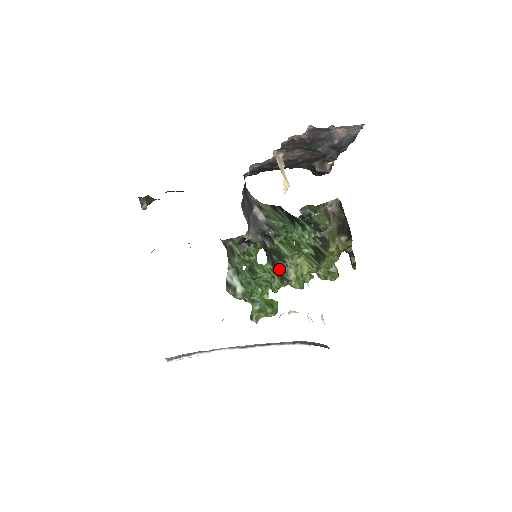
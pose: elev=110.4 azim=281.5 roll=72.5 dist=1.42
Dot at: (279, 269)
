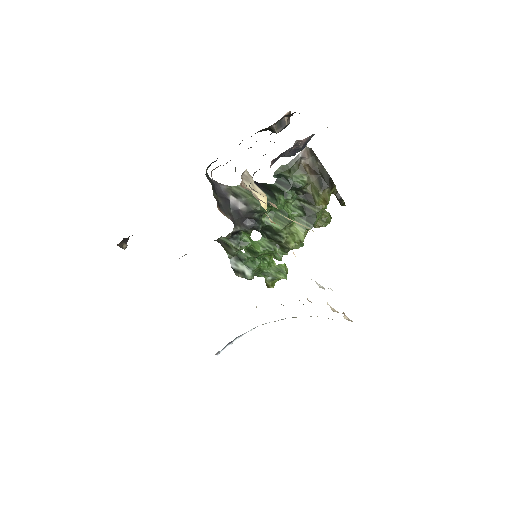
Dot at: (276, 241)
